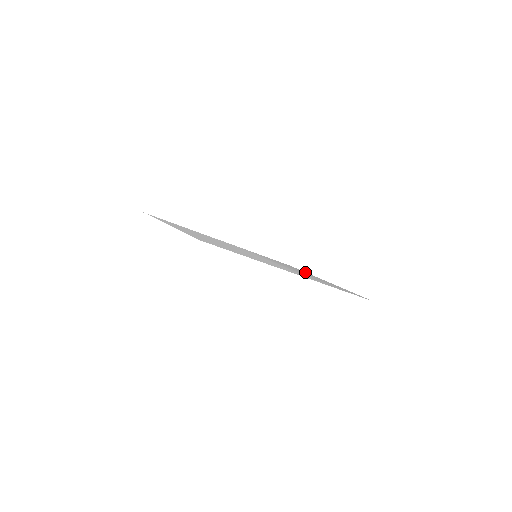
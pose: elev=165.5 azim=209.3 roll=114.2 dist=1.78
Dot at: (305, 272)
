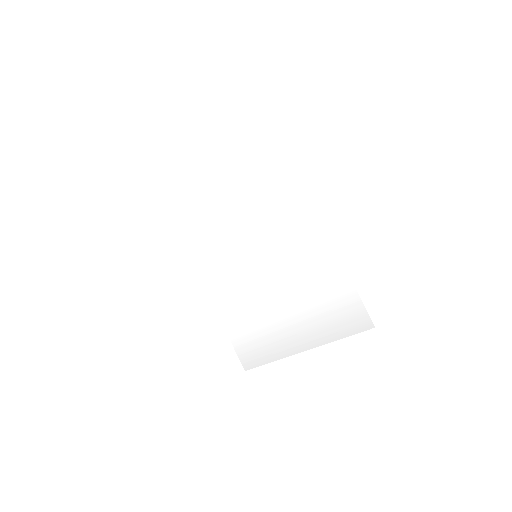
Dot at: (273, 356)
